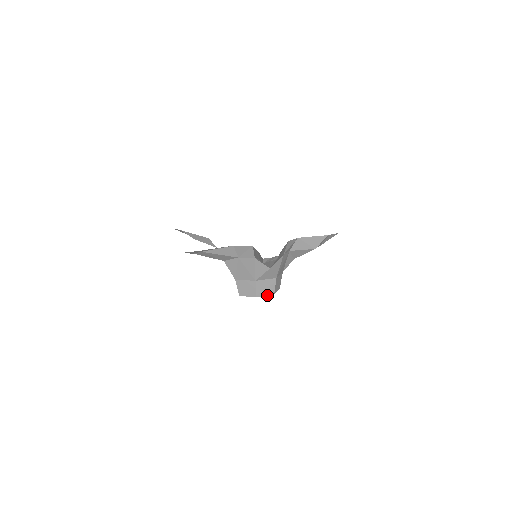
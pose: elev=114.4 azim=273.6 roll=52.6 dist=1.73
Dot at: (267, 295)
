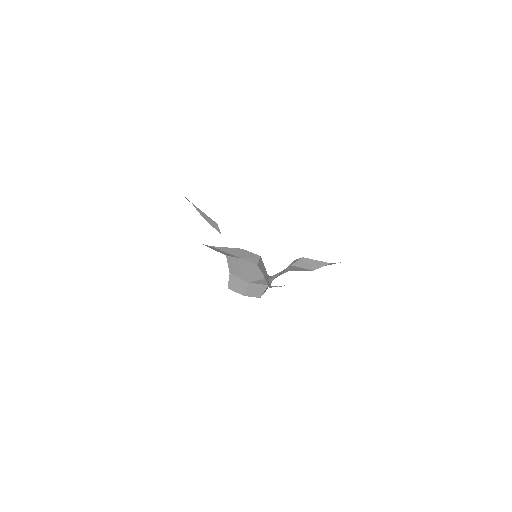
Dot at: (254, 296)
